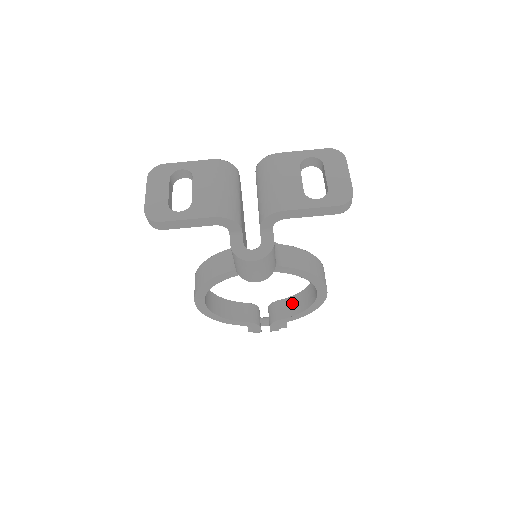
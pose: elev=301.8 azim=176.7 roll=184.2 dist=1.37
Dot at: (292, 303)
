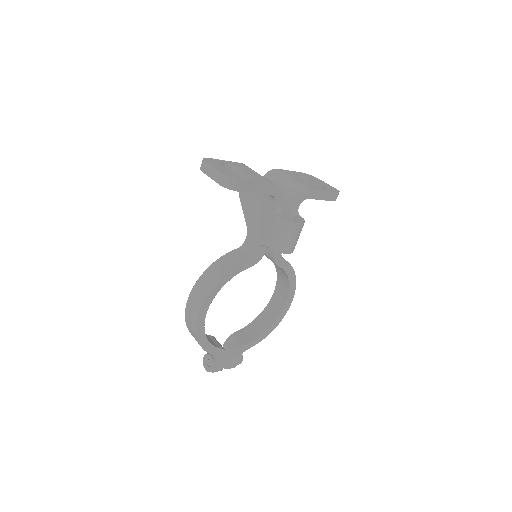
Dot at: (251, 329)
